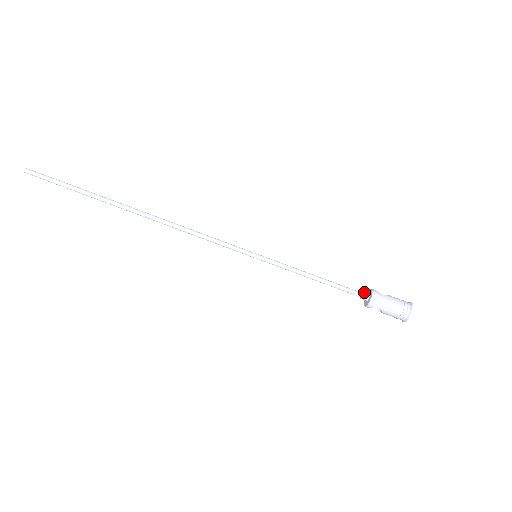
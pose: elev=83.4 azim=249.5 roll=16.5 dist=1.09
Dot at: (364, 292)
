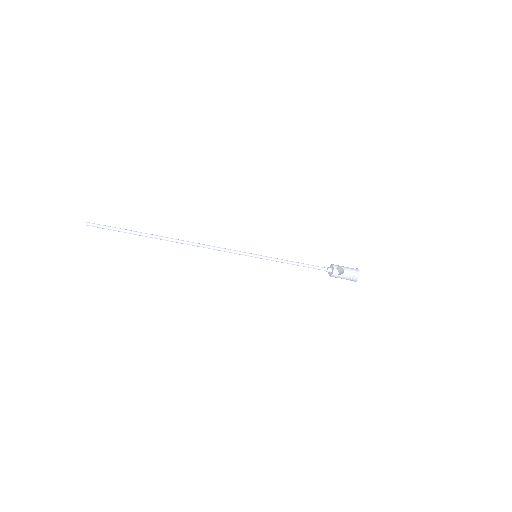
Dot at: (328, 270)
